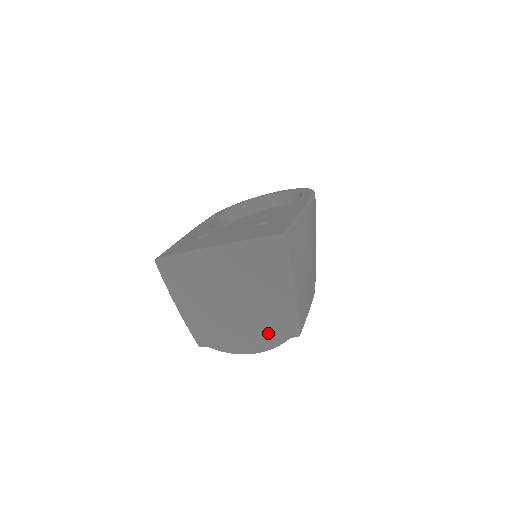
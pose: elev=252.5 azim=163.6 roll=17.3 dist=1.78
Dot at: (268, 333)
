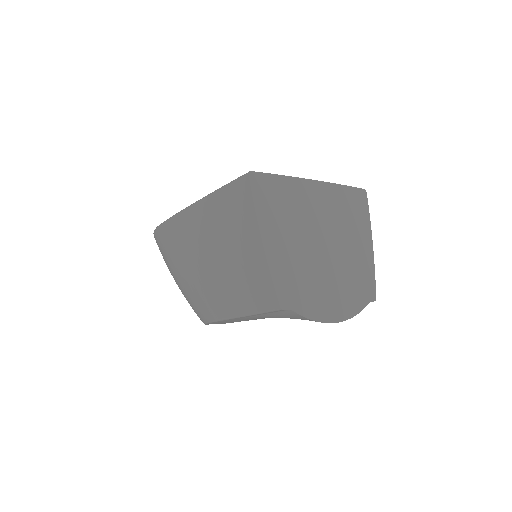
Dot at: (352, 294)
